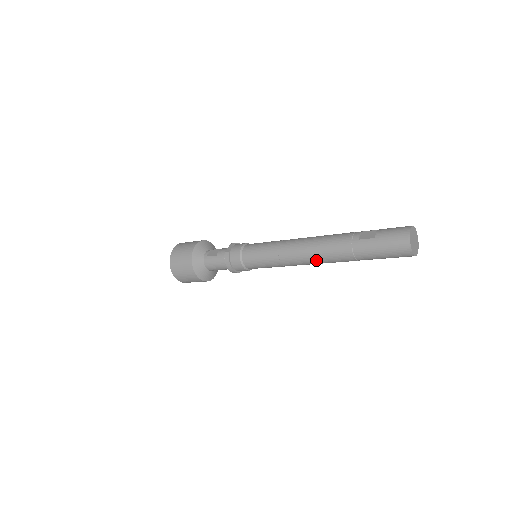
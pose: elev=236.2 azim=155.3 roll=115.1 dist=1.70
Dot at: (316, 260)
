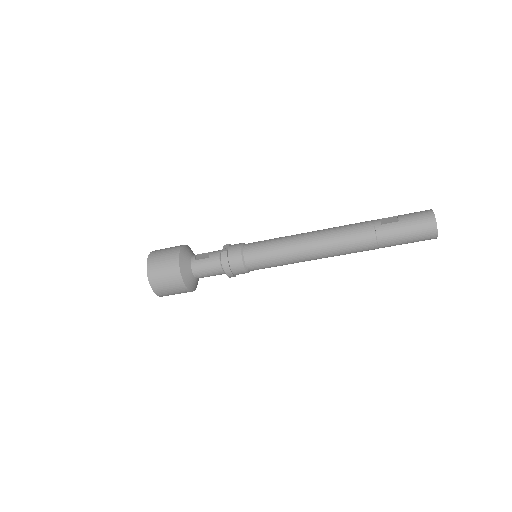
Dot at: (334, 250)
